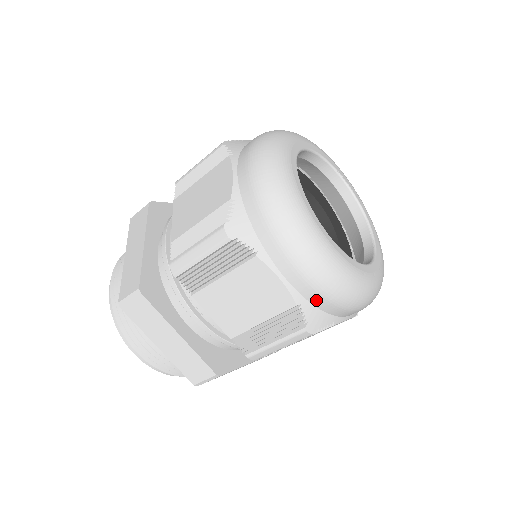
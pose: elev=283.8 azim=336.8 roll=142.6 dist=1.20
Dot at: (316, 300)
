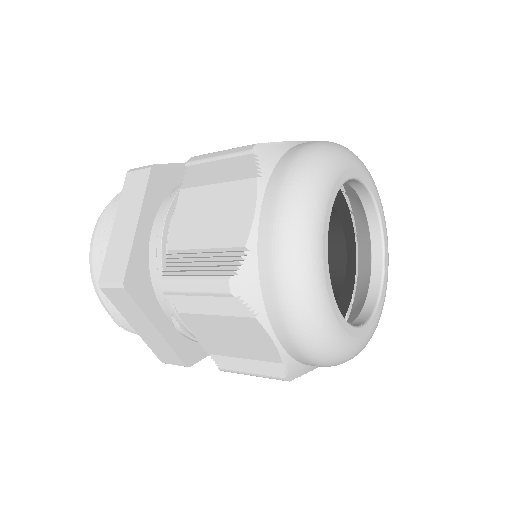
Dot at: (265, 261)
